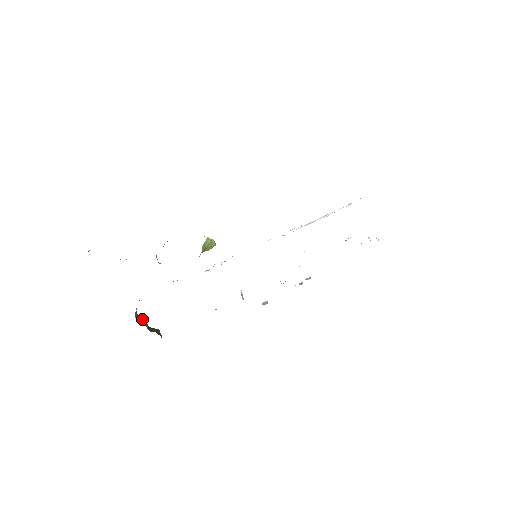
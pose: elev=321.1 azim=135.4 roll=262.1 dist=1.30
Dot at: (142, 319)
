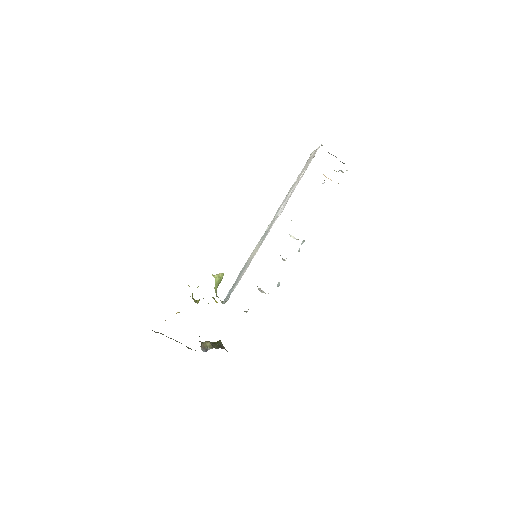
Dot at: (207, 344)
